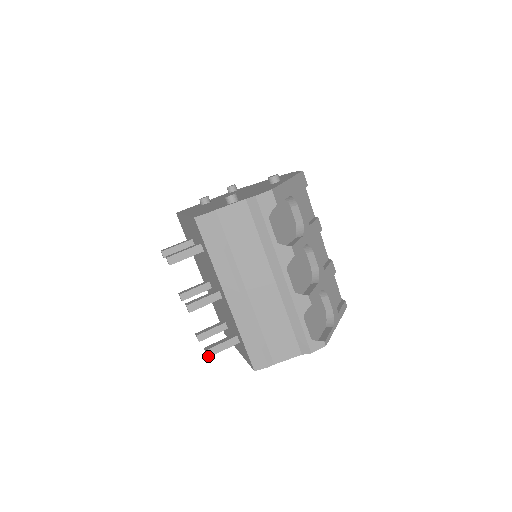
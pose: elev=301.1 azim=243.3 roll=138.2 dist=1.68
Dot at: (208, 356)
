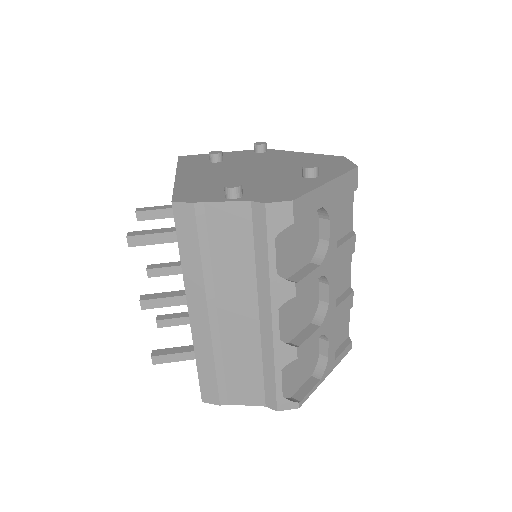
Dot at: (153, 363)
